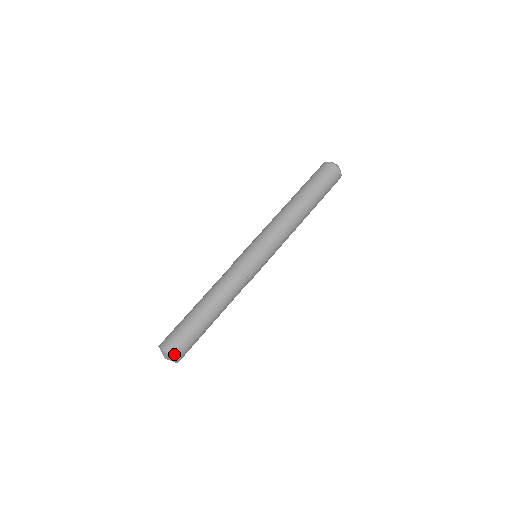
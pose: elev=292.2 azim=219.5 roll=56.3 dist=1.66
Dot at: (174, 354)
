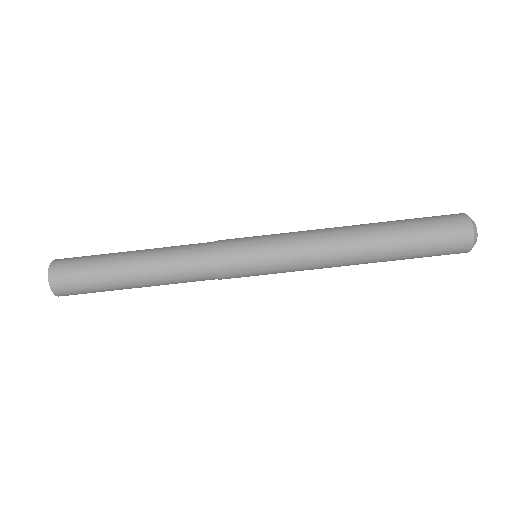
Dot at: (54, 277)
